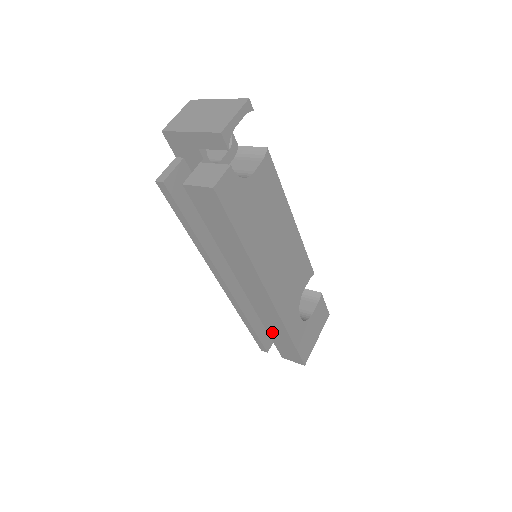
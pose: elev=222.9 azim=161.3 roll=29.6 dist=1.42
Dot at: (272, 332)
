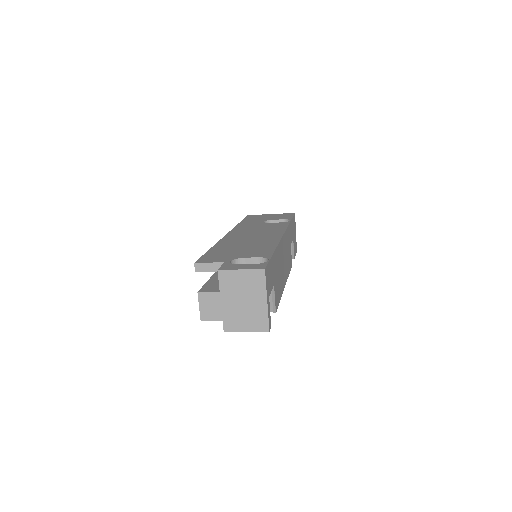
Dot at: occluded
